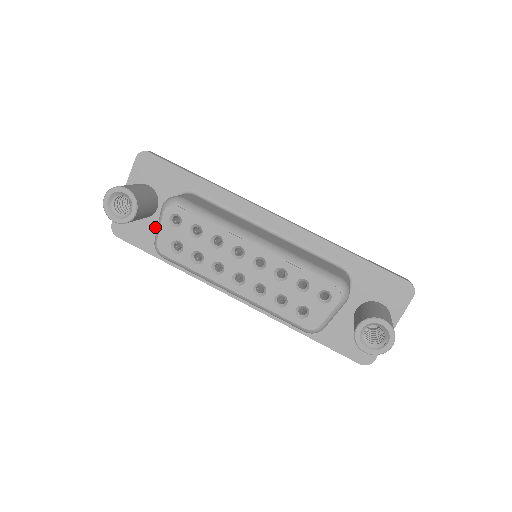
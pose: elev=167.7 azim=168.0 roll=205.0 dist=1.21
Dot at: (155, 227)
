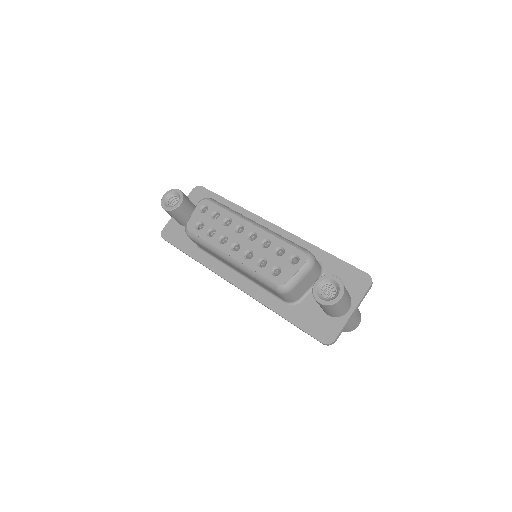
Dot at: occluded
